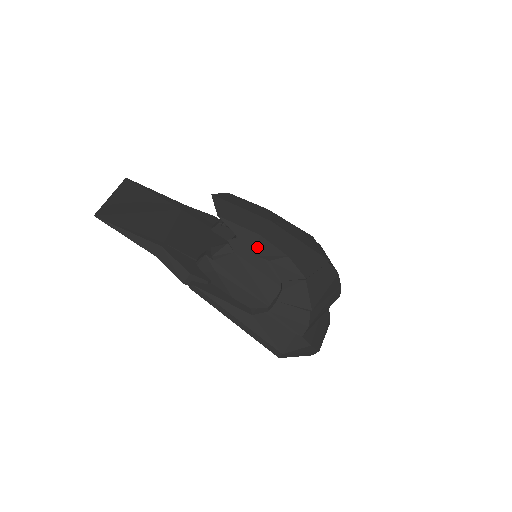
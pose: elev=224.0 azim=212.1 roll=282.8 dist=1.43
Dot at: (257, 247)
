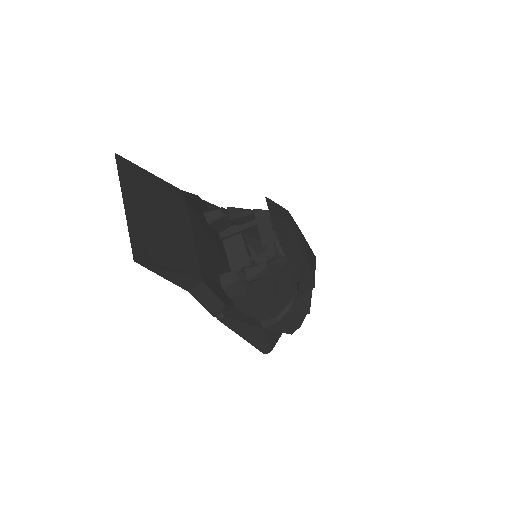
Dot at: (300, 272)
